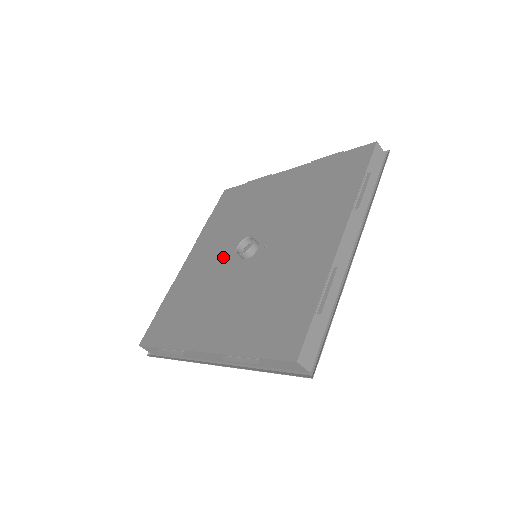
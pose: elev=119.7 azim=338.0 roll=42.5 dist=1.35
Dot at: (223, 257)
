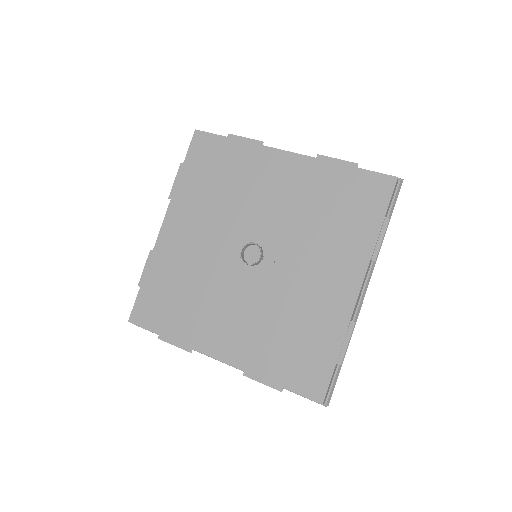
Dot at: (218, 248)
